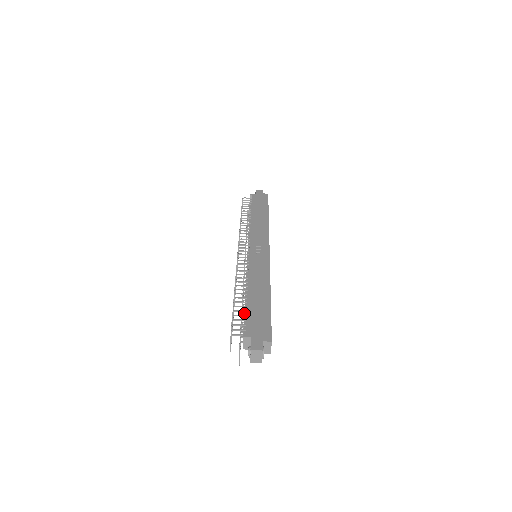
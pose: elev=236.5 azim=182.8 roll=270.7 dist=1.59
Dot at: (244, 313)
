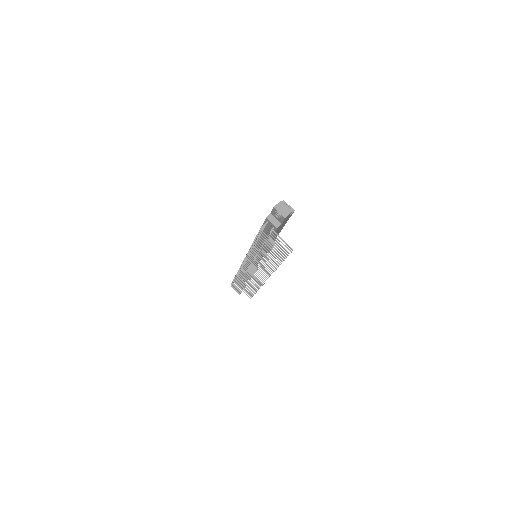
Dot at: (263, 234)
